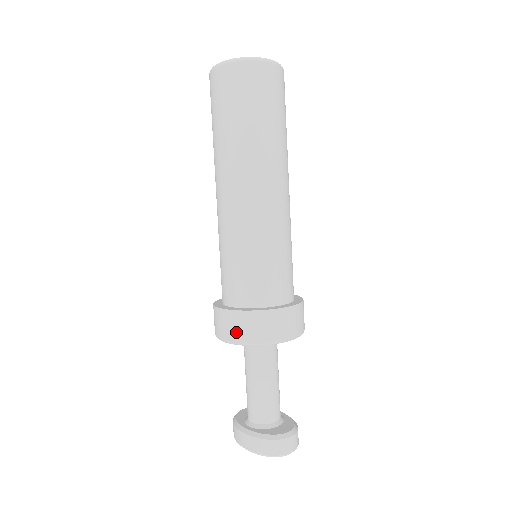
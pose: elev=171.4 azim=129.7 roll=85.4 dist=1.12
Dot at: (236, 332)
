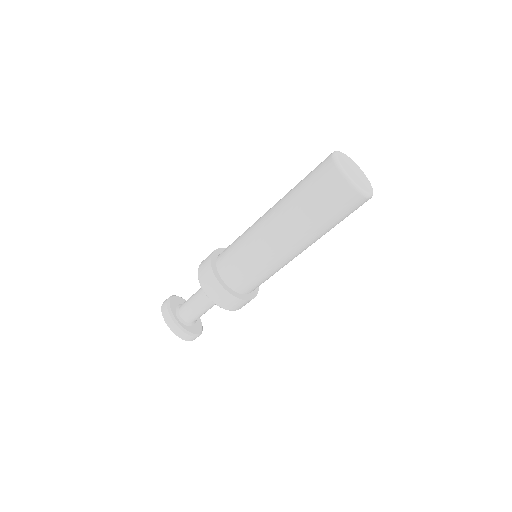
Dot at: (219, 300)
